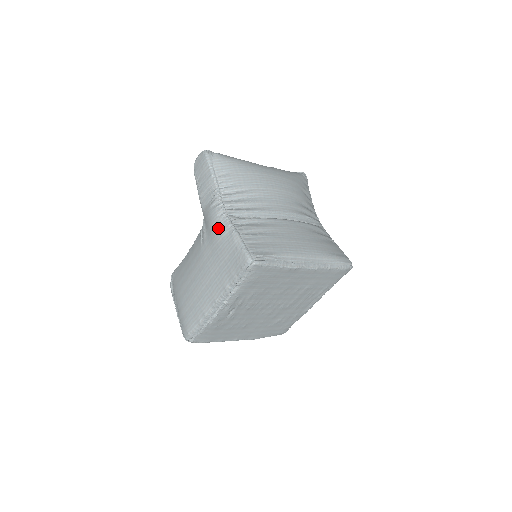
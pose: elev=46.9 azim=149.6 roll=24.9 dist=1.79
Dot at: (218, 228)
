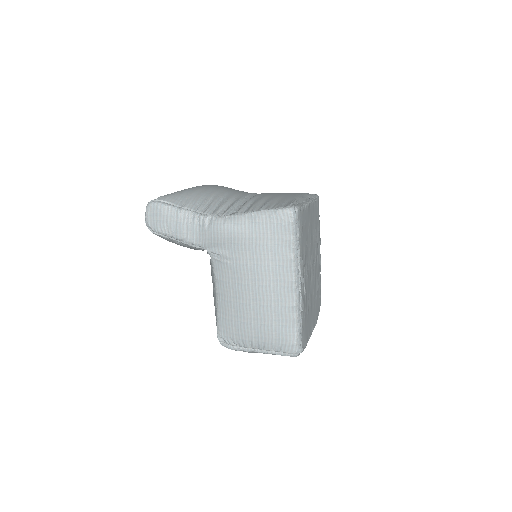
Dot at: (235, 228)
